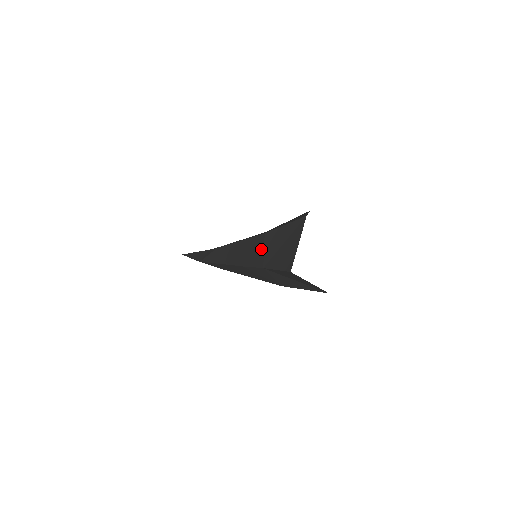
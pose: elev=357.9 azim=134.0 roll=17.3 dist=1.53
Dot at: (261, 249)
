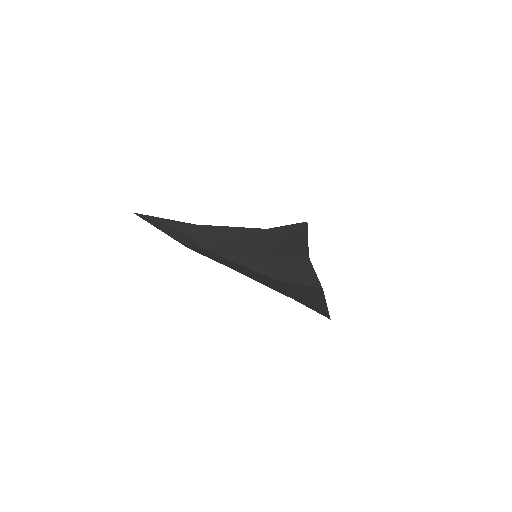
Dot at: (282, 289)
